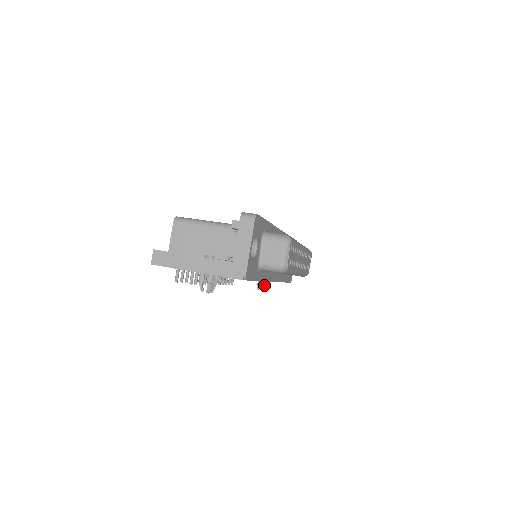
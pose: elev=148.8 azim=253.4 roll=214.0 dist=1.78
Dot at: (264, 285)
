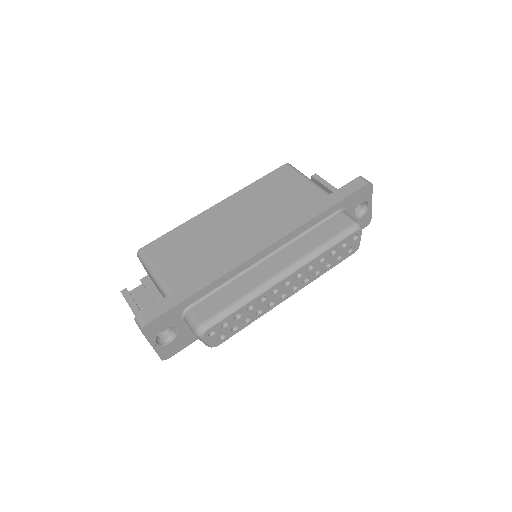
Dot at: occluded
